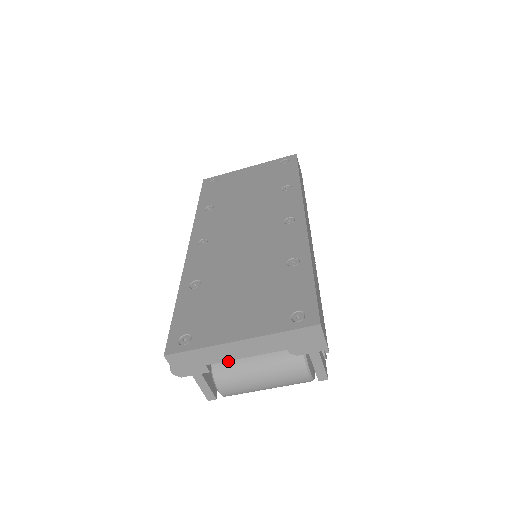
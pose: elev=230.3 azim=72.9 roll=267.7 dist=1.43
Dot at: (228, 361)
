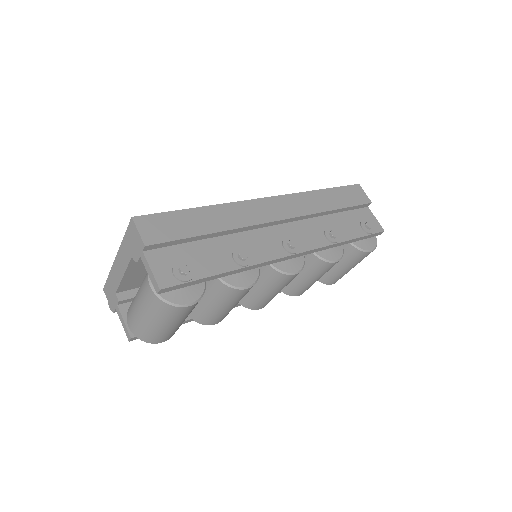
Dot at: occluded
